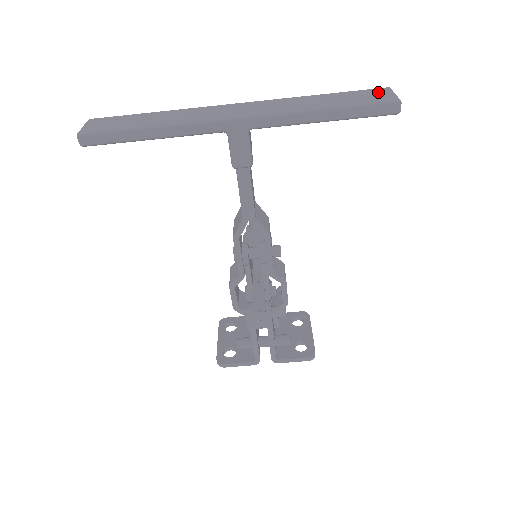
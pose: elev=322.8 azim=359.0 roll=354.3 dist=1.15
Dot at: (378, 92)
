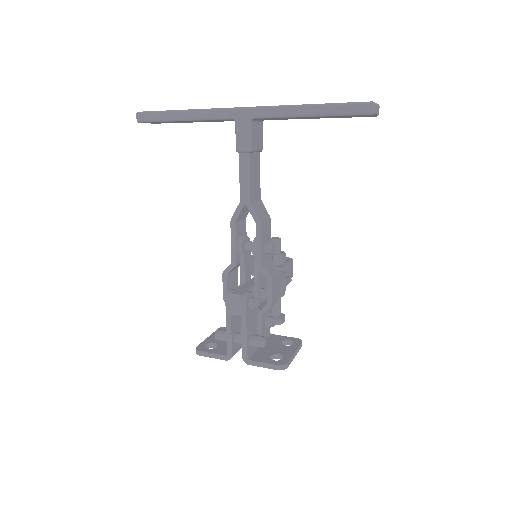
Dot at: occluded
